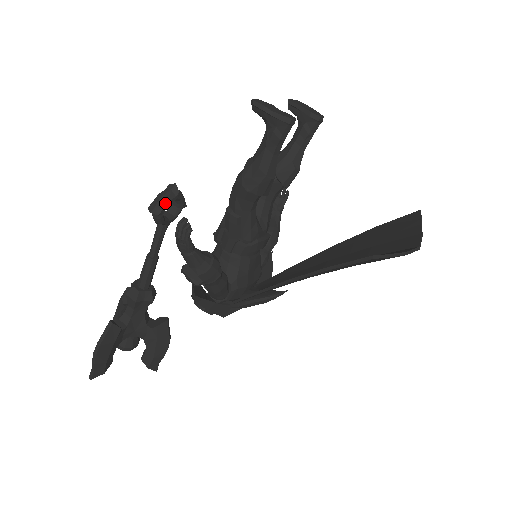
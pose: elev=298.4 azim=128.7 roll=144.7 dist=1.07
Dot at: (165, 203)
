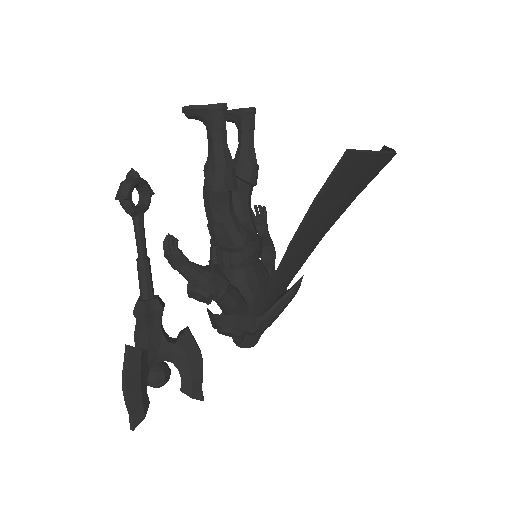
Dot at: (128, 186)
